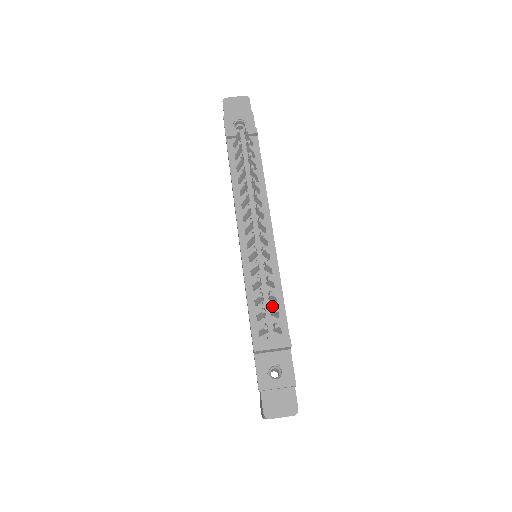
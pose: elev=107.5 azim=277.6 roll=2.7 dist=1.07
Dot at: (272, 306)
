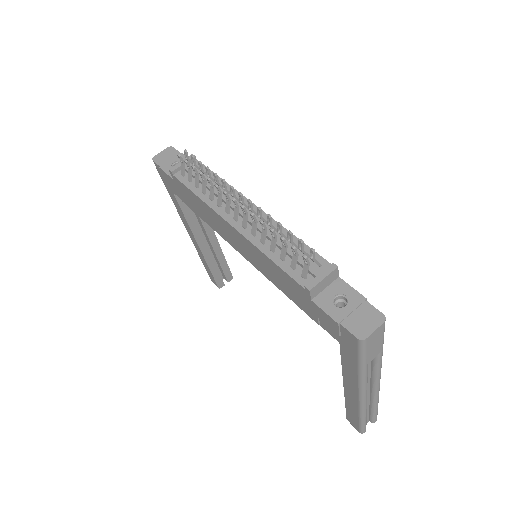
Dot at: (298, 253)
